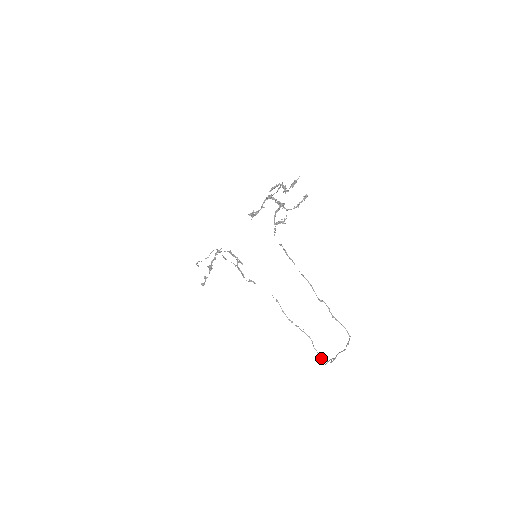
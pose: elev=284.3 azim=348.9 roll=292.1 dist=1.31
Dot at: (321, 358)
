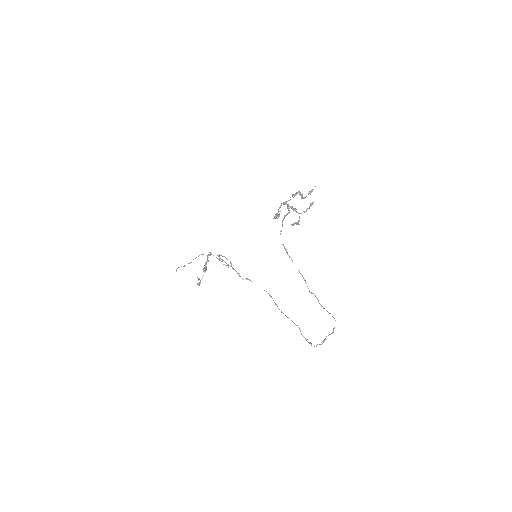
Dot at: (309, 343)
